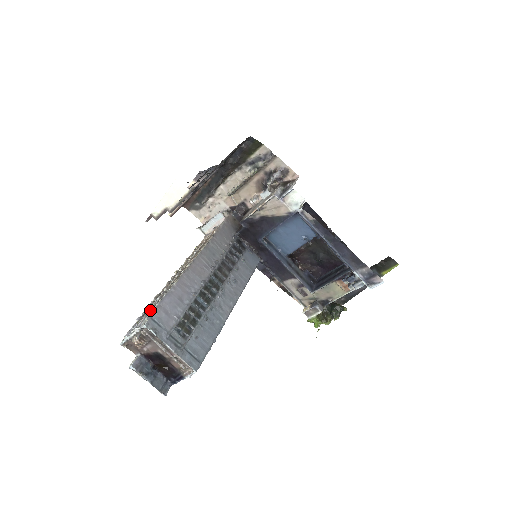
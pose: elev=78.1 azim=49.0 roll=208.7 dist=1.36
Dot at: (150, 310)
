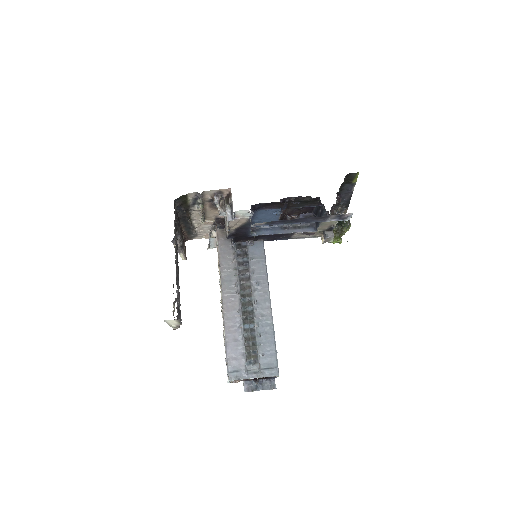
Dot at: occluded
